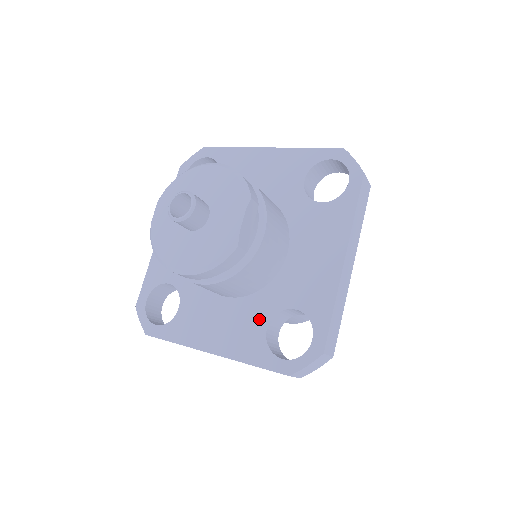
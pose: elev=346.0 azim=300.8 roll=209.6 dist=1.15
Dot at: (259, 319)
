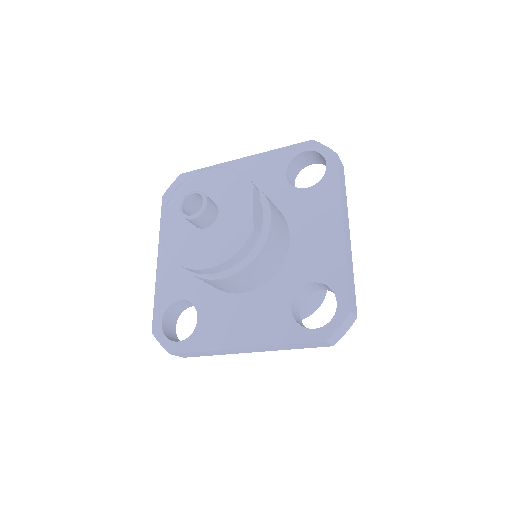
Dot at: (281, 302)
